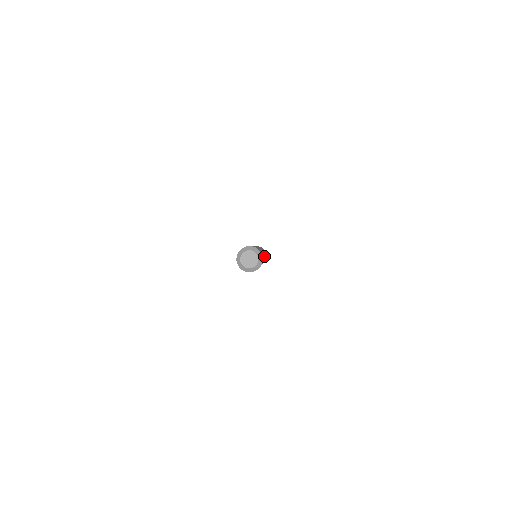
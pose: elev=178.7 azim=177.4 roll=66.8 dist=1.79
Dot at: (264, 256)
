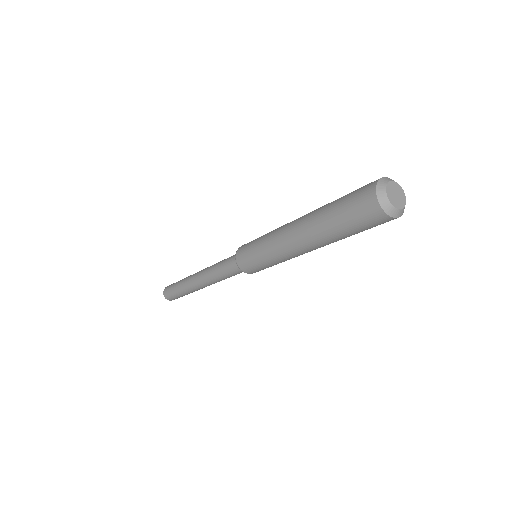
Dot at: occluded
